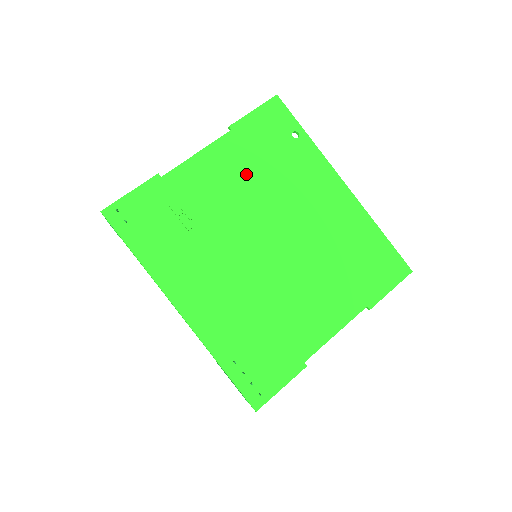
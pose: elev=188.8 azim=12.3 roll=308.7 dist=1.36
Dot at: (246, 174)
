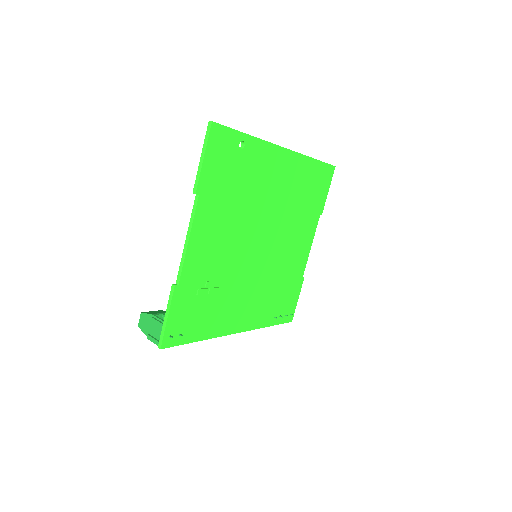
Dot at: (227, 216)
